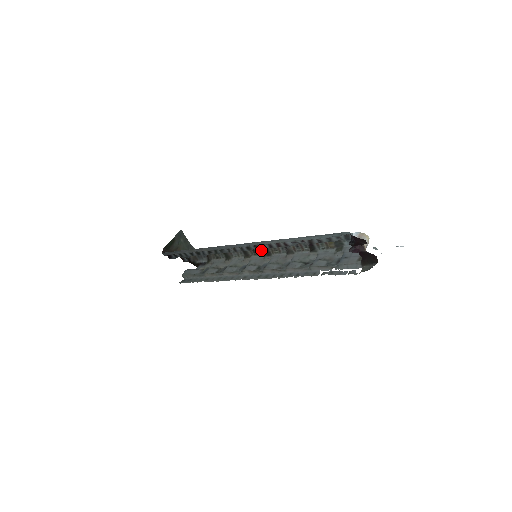
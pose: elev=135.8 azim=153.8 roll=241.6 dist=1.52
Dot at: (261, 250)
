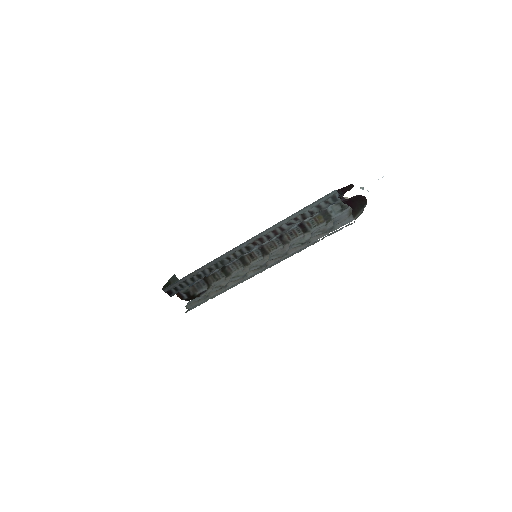
Dot at: (258, 253)
